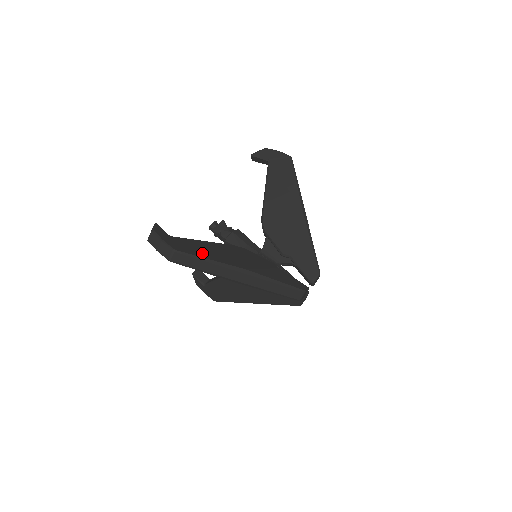
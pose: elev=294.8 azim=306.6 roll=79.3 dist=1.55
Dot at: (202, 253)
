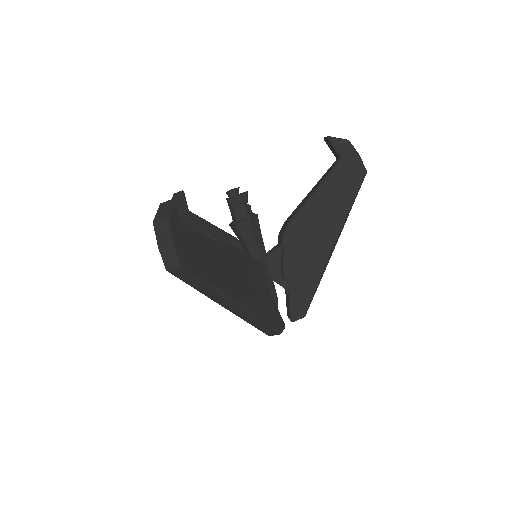
Dot at: (208, 271)
